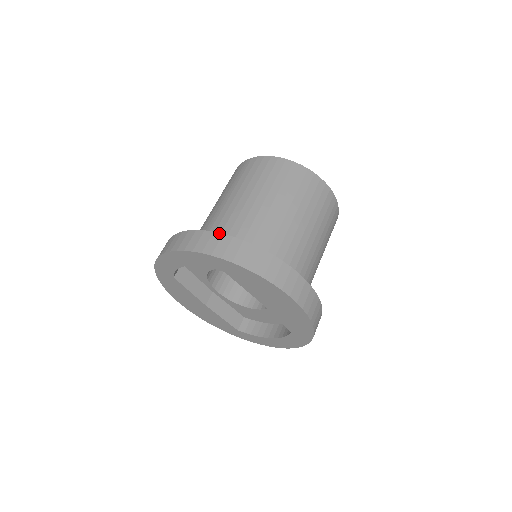
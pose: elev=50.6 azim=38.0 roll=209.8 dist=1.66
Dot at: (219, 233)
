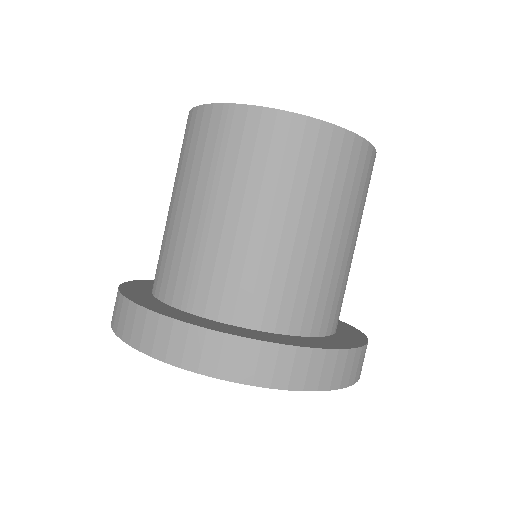
Dot at: (236, 336)
